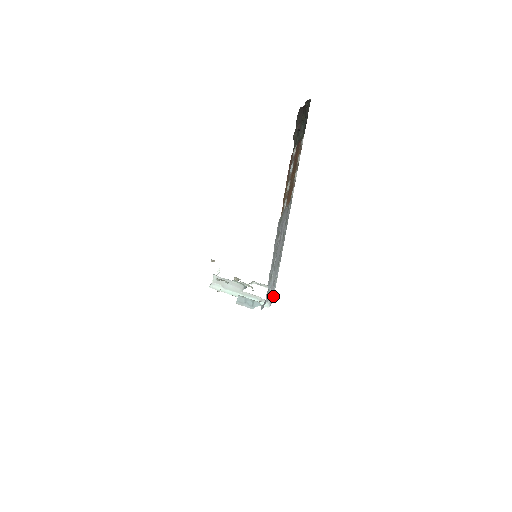
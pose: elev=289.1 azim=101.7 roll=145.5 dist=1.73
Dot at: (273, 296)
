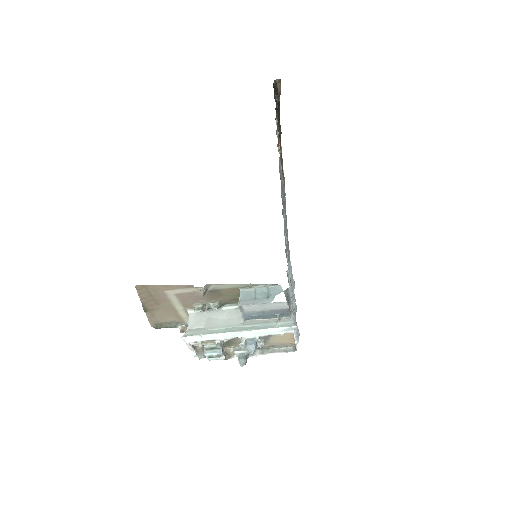
Dot at: occluded
